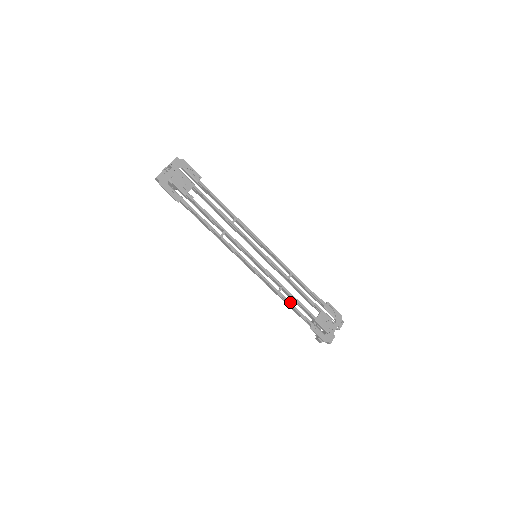
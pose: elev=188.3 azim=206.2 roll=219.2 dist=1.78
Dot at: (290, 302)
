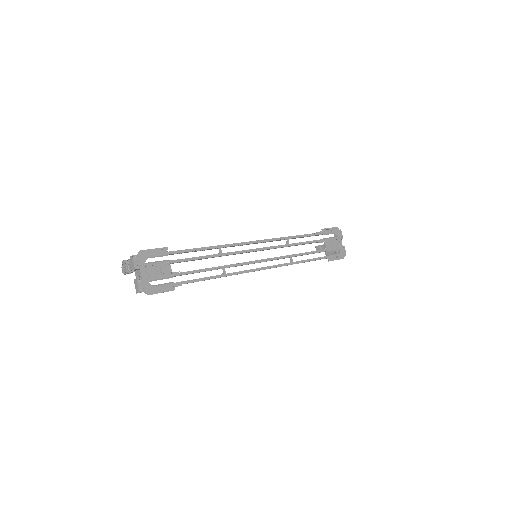
Dot at: (304, 260)
